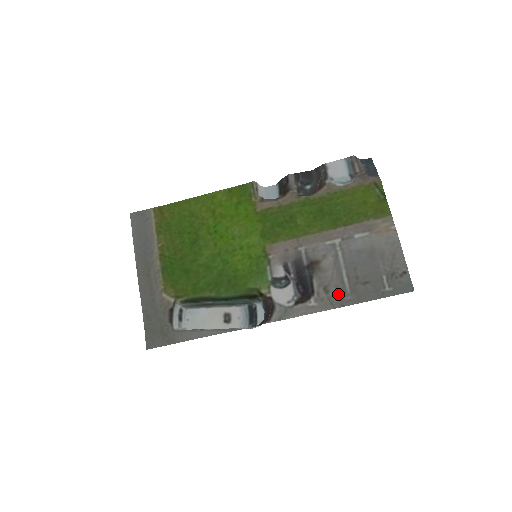
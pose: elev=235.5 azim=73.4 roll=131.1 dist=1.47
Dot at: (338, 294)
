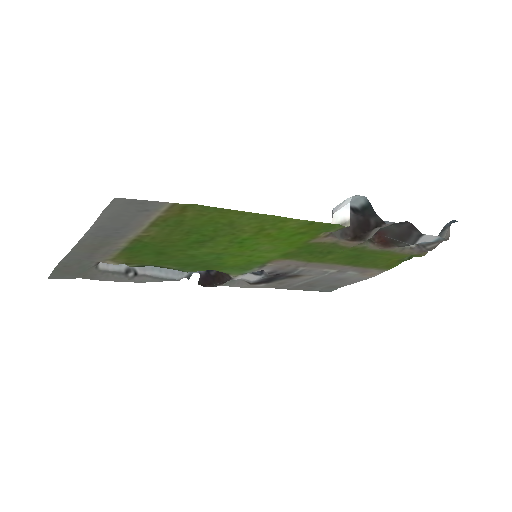
Dot at: (286, 286)
